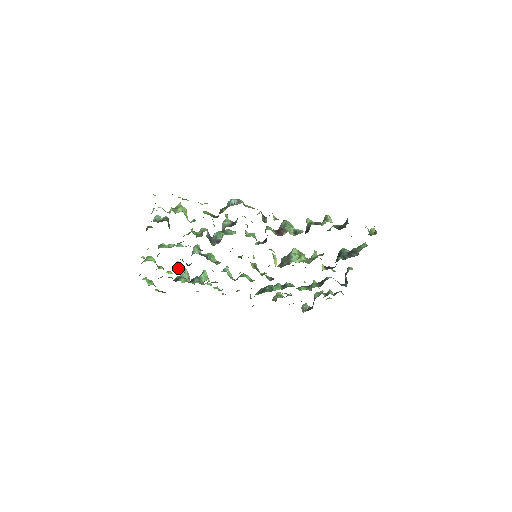
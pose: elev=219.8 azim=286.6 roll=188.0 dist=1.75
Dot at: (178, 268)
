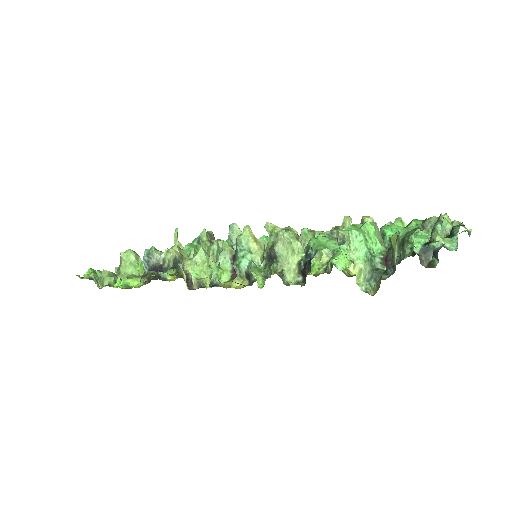
Dot at: occluded
